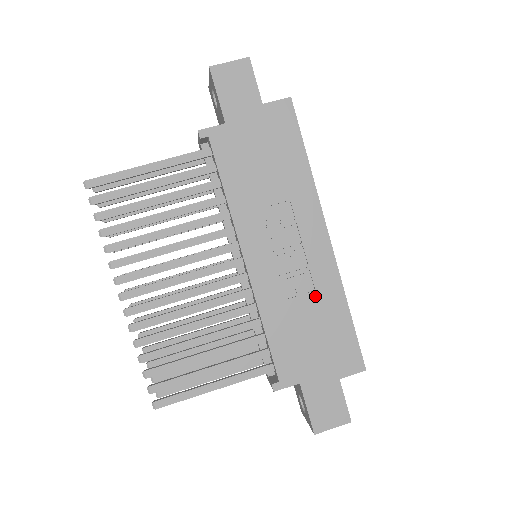
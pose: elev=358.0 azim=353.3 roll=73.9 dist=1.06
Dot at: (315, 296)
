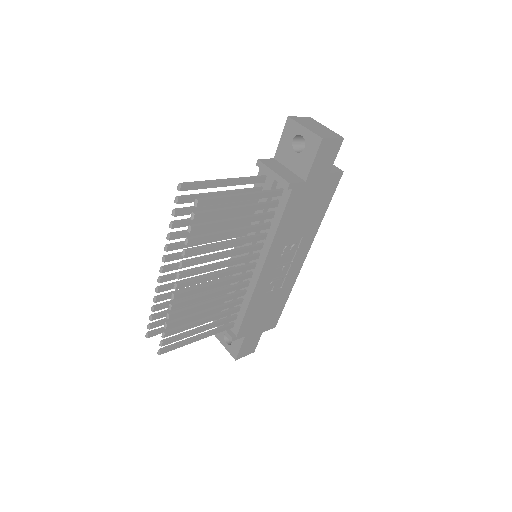
Dot at: (279, 291)
